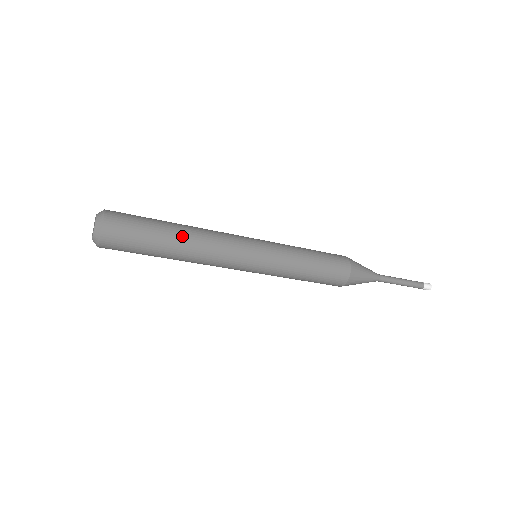
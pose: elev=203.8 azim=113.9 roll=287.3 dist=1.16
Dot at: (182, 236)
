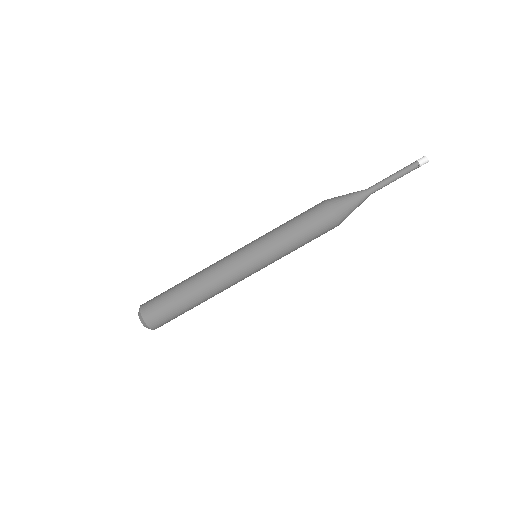
Dot at: occluded
